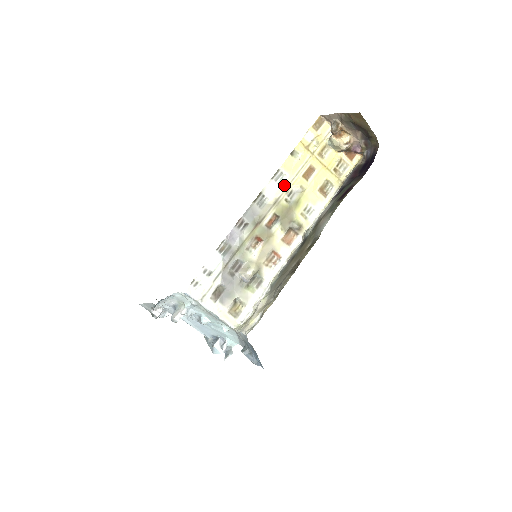
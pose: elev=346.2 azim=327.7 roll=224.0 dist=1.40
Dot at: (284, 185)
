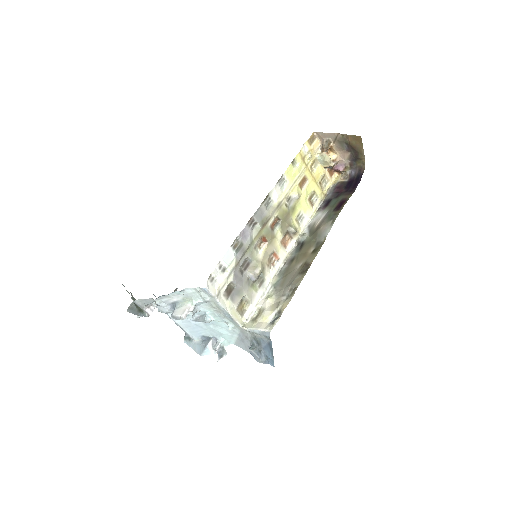
Dot at: (285, 190)
